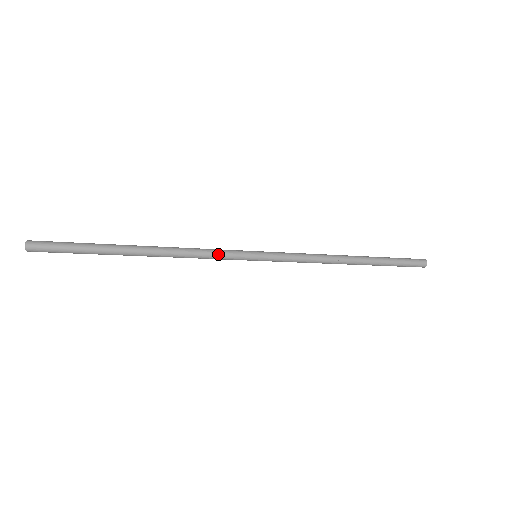
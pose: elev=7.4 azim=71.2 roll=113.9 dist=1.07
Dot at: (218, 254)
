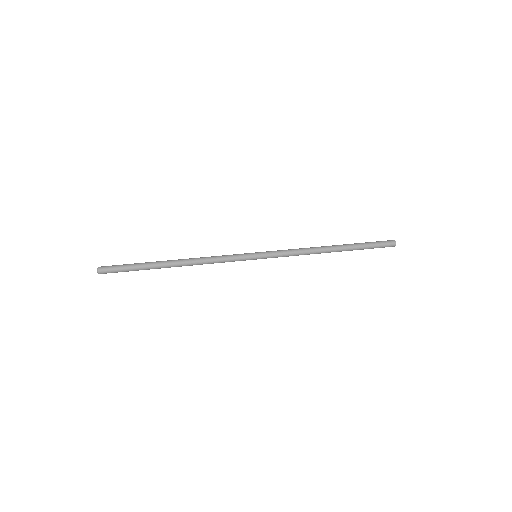
Dot at: (227, 261)
